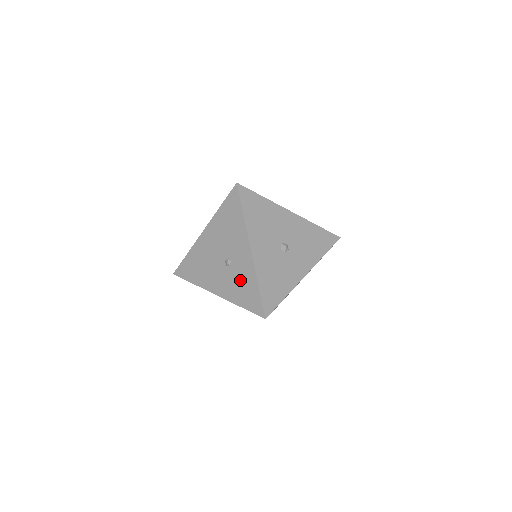
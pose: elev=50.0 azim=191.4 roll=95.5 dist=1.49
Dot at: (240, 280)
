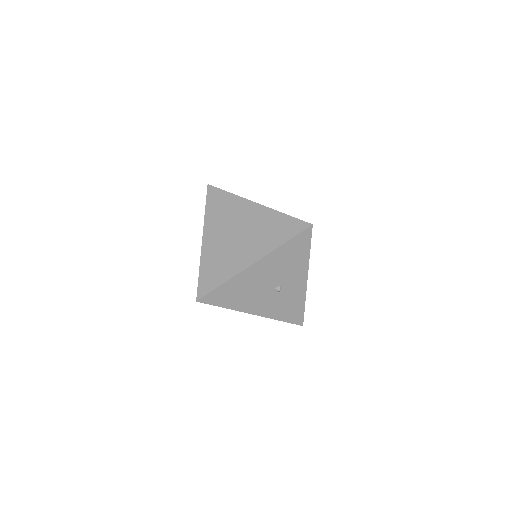
Dot at: (287, 302)
